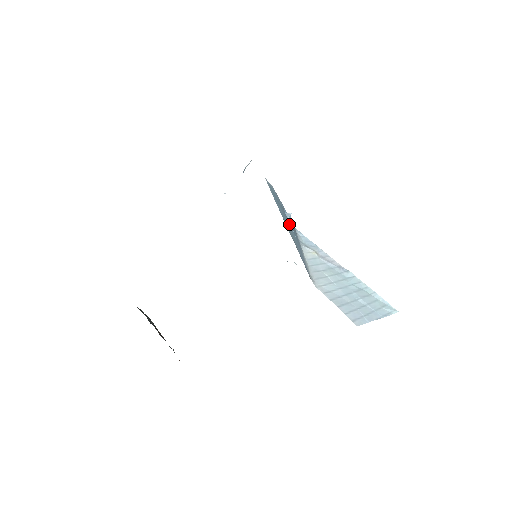
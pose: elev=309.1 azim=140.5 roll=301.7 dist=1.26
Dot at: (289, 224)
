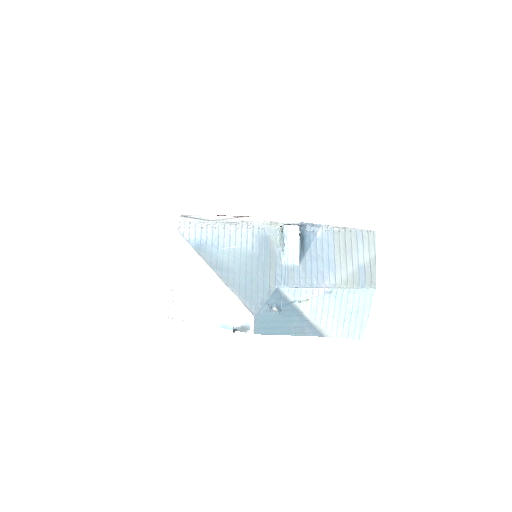
Dot at: (285, 320)
